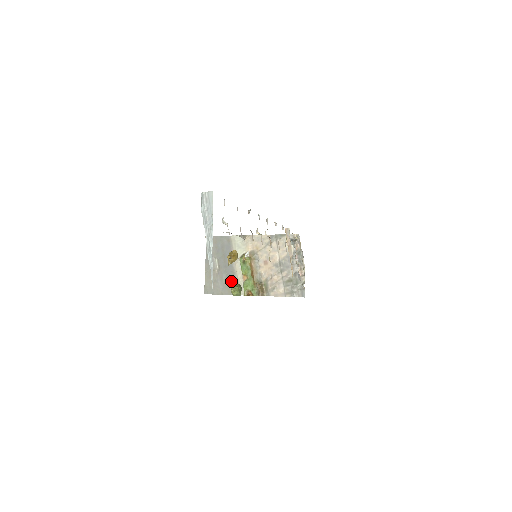
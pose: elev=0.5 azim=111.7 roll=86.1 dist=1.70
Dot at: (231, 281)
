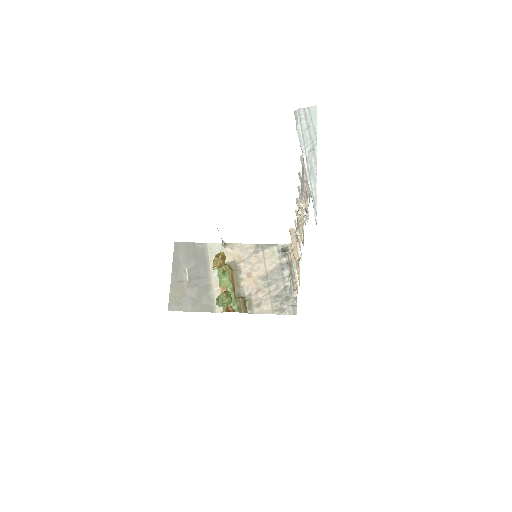
Dot at: (205, 295)
